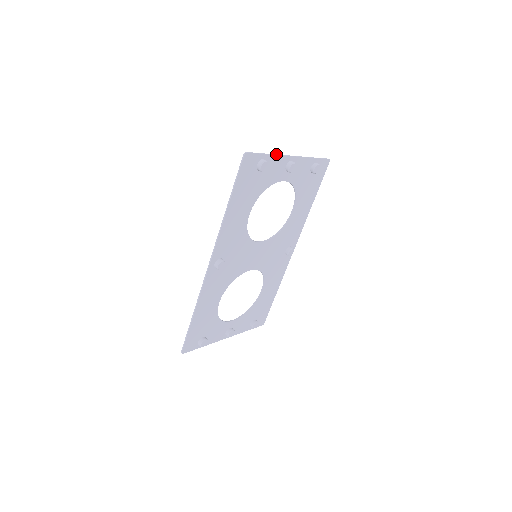
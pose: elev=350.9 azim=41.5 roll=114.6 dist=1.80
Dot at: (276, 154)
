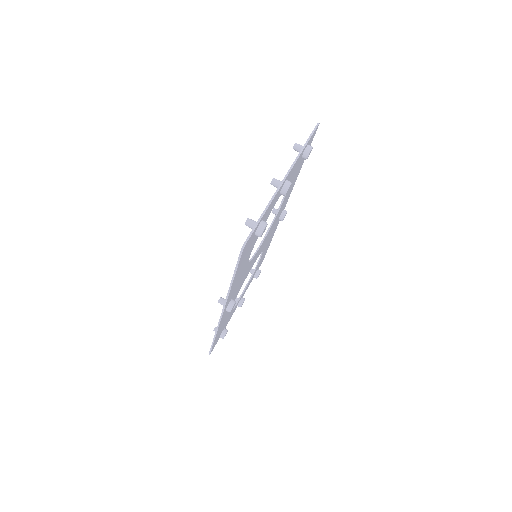
Dot at: occluded
